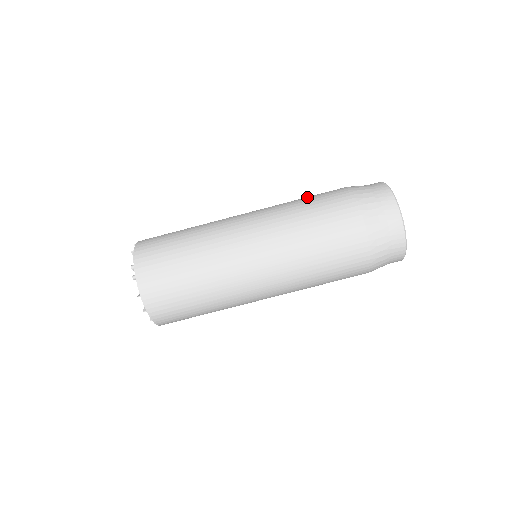
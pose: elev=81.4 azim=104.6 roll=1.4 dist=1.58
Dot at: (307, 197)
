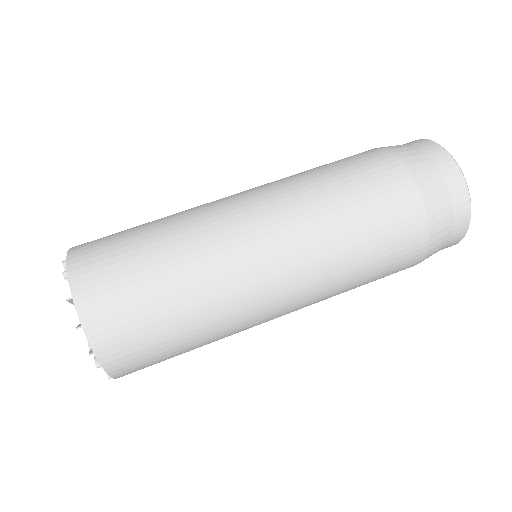
Dot at: occluded
